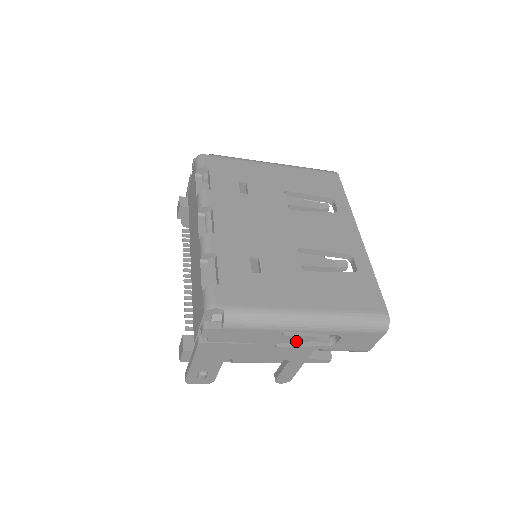
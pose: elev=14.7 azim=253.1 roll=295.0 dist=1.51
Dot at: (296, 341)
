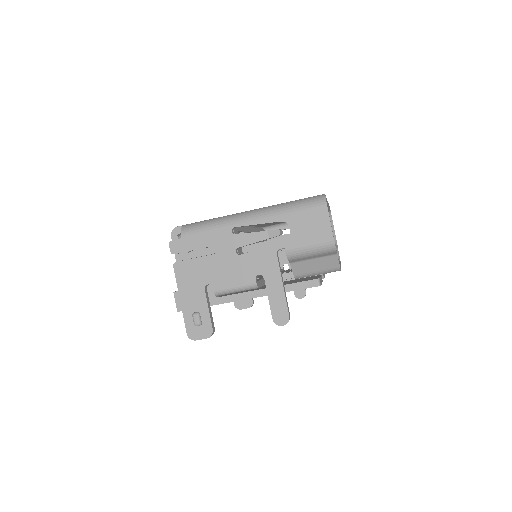
Dot at: (252, 242)
